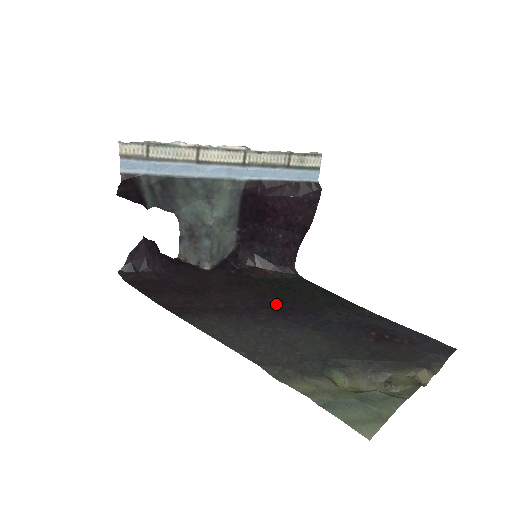
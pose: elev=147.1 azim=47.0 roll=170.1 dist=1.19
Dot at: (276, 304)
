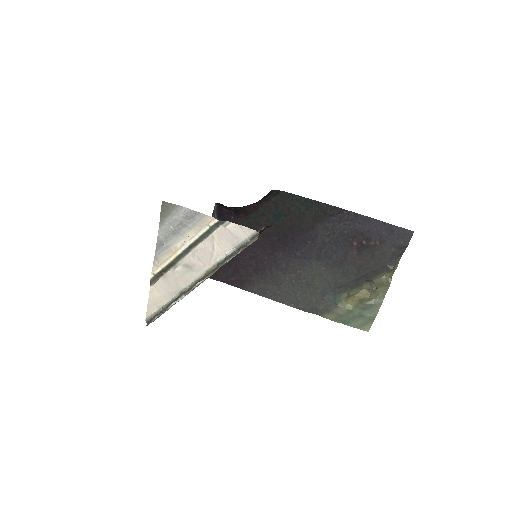
Dot at: (282, 242)
